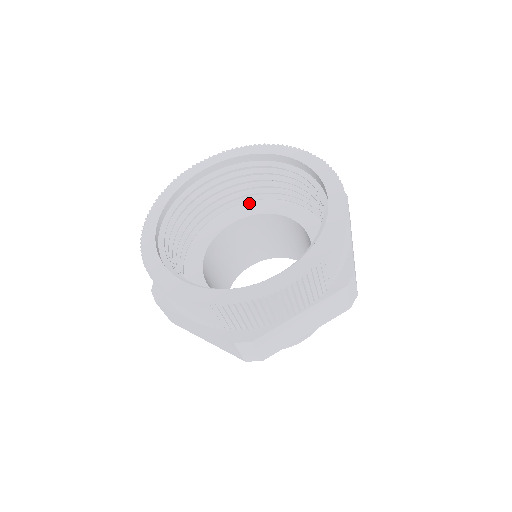
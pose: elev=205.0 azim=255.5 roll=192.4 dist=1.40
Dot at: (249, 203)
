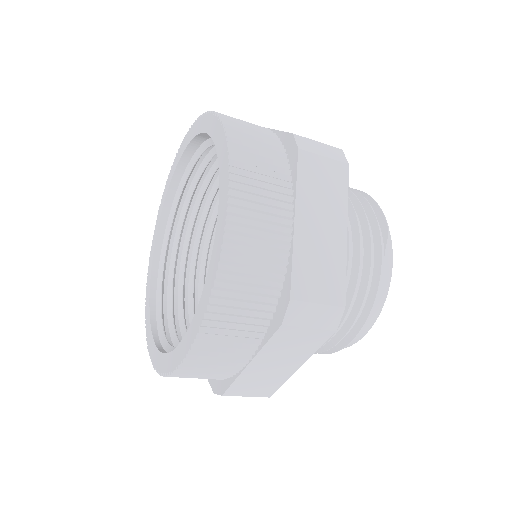
Dot at: occluded
